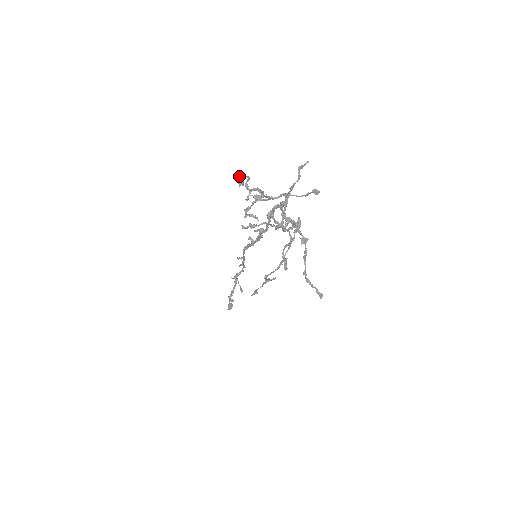
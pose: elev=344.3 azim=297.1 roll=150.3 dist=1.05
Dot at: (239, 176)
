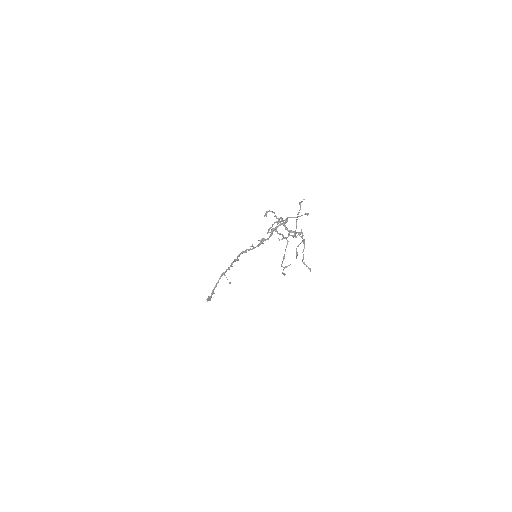
Dot at: (266, 212)
